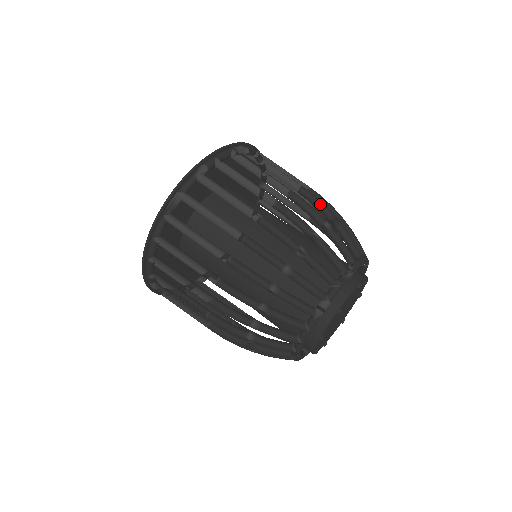
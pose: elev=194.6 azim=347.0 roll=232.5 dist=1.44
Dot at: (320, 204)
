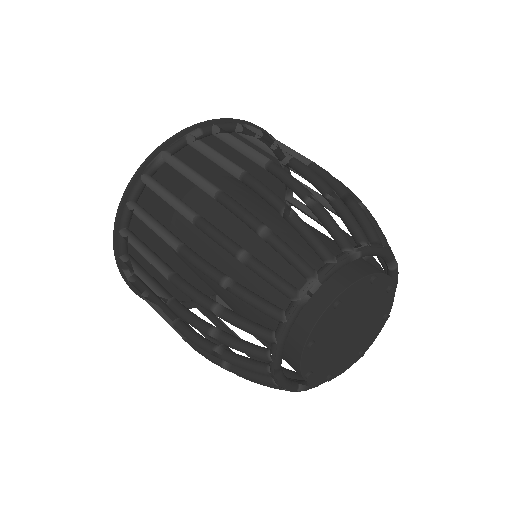
Dot at: (332, 179)
